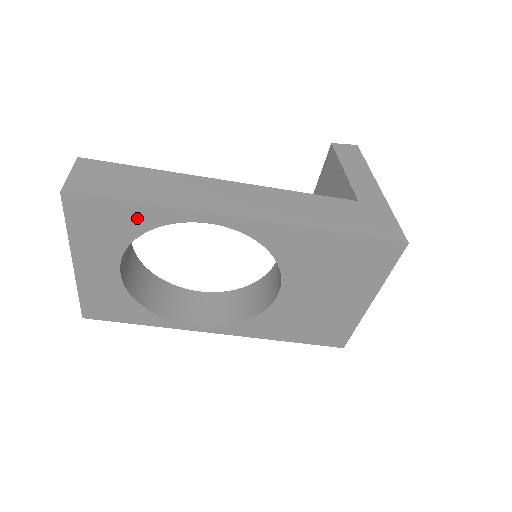
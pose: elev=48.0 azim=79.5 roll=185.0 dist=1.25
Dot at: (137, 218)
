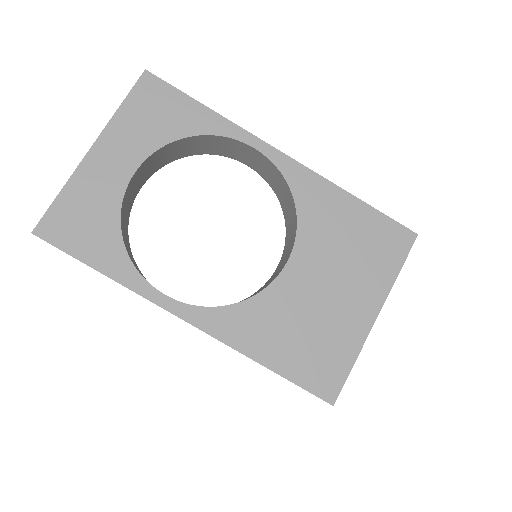
Dot at: (193, 119)
